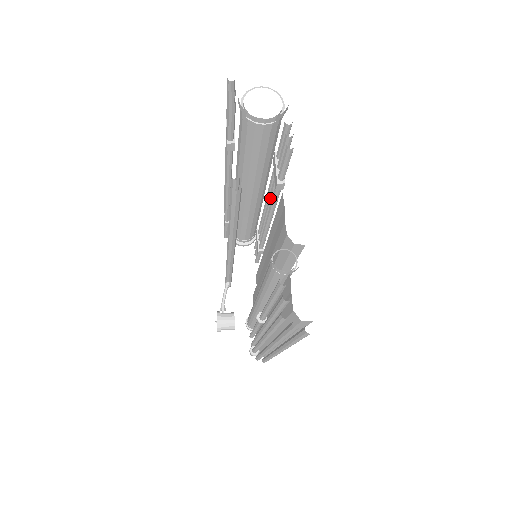
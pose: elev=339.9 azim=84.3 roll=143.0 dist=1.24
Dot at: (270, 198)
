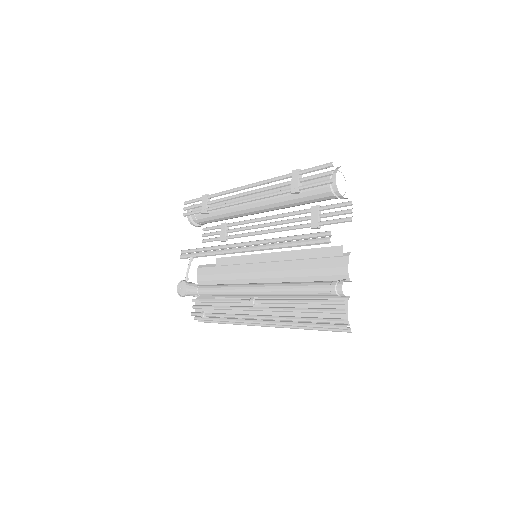
Dot at: (285, 223)
